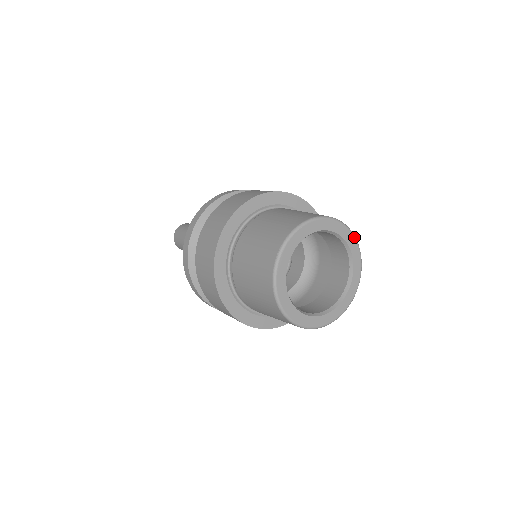
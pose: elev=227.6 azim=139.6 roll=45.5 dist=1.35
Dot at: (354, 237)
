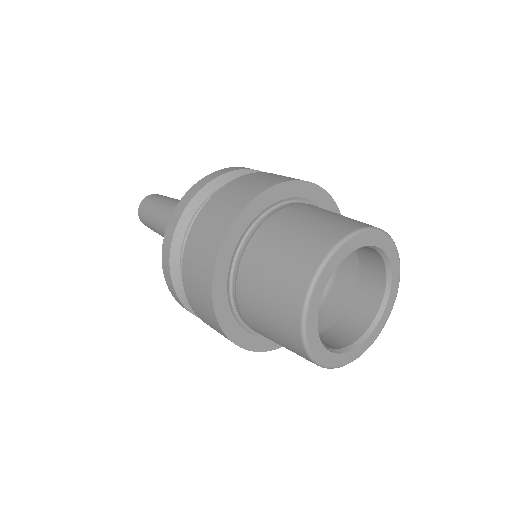
Dot at: occluded
